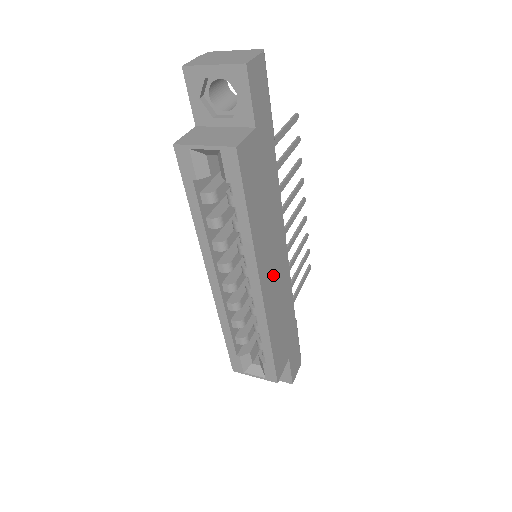
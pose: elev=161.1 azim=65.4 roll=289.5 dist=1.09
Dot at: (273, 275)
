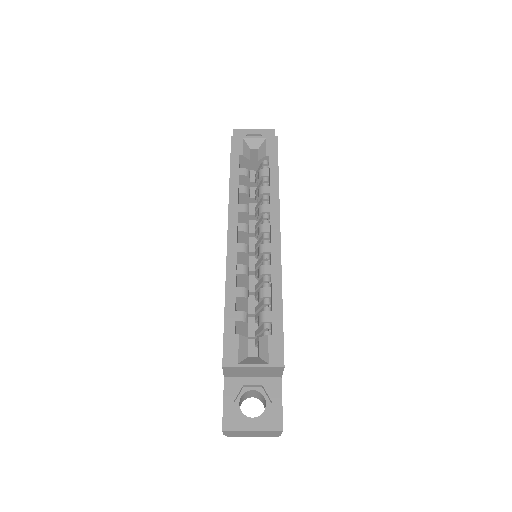
Dot at: occluded
